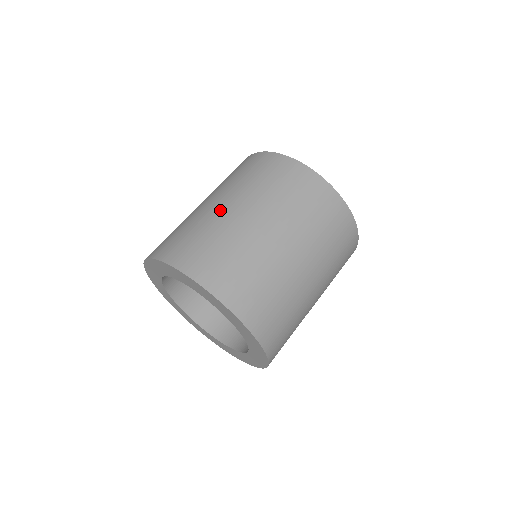
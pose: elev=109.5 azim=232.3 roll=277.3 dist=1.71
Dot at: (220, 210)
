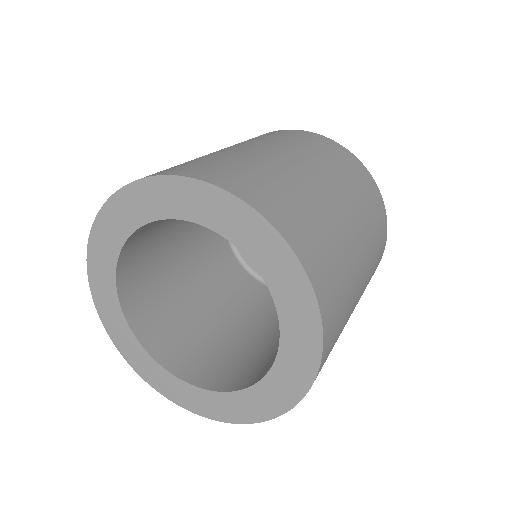
Dot at: (302, 171)
